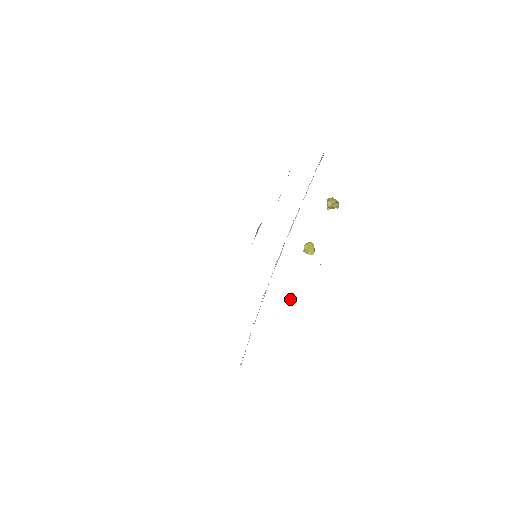
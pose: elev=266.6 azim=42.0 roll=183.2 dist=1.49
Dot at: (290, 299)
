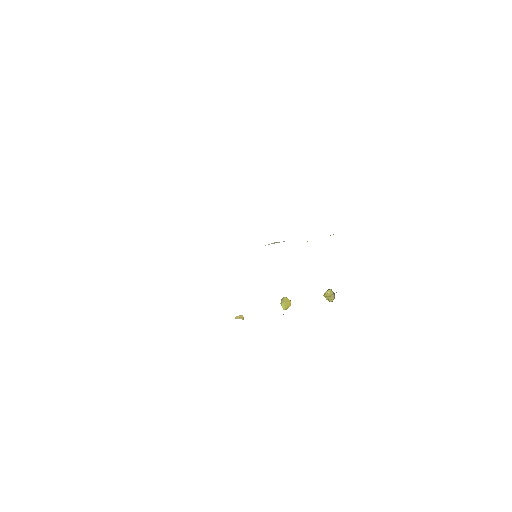
Dot at: (238, 317)
